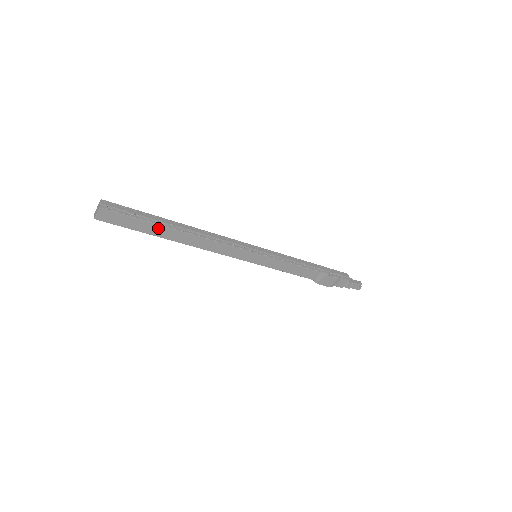
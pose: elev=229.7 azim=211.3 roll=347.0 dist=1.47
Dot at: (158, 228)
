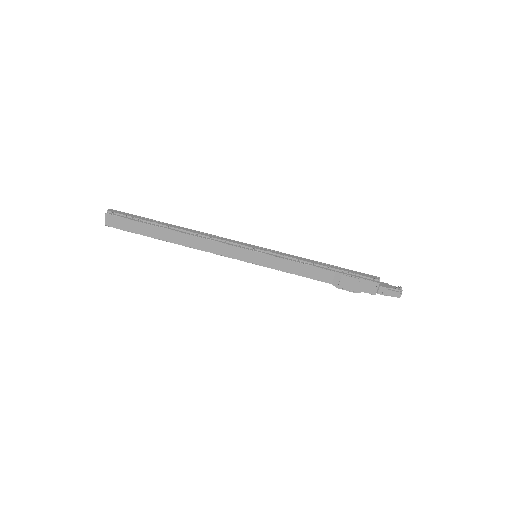
Dot at: (154, 229)
